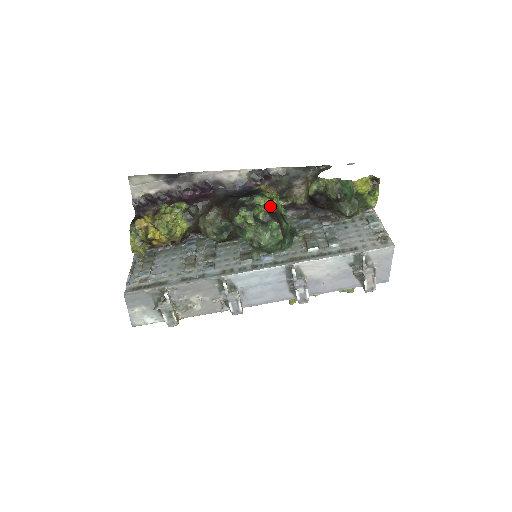
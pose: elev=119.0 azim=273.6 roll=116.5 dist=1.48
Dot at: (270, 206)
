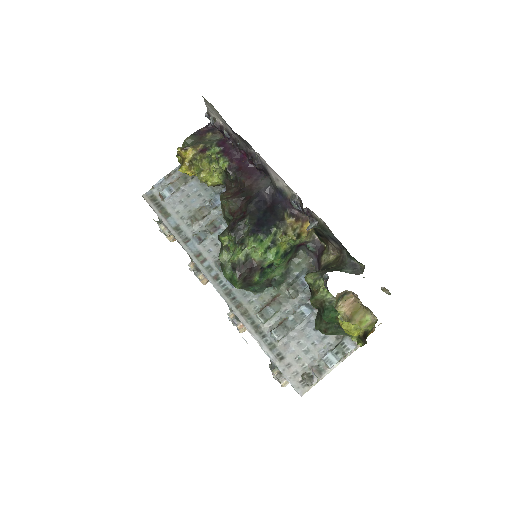
Dot at: (257, 255)
